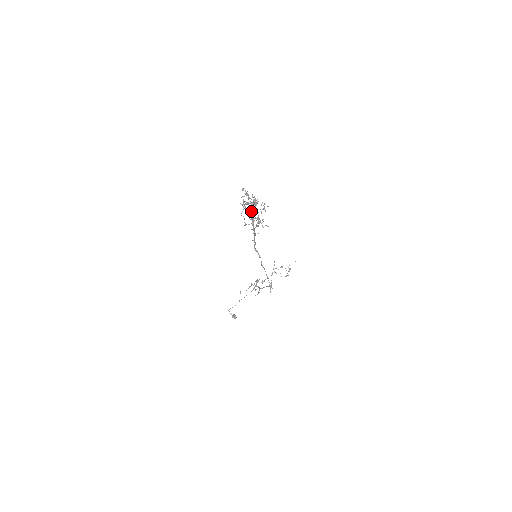
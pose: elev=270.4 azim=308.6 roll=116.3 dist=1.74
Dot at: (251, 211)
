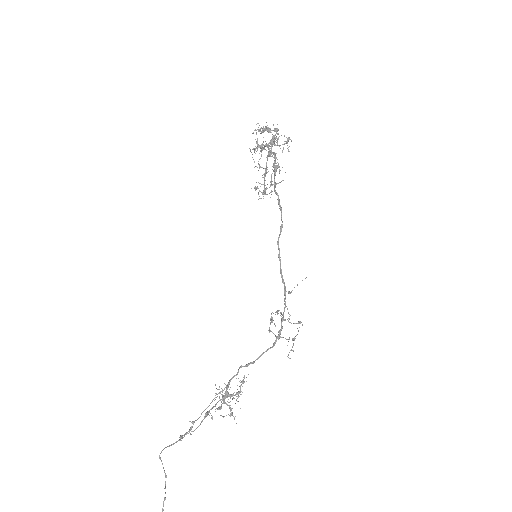
Dot at: (273, 137)
